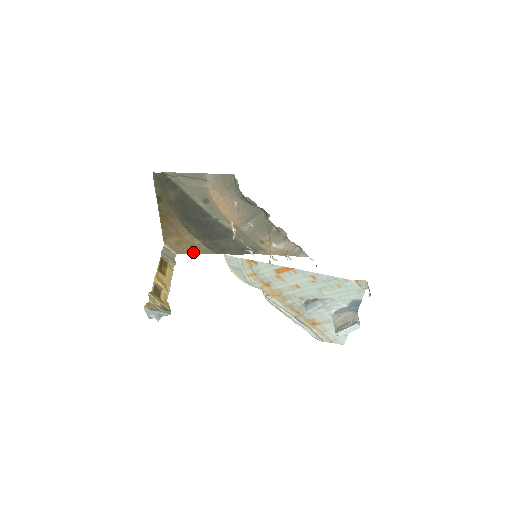
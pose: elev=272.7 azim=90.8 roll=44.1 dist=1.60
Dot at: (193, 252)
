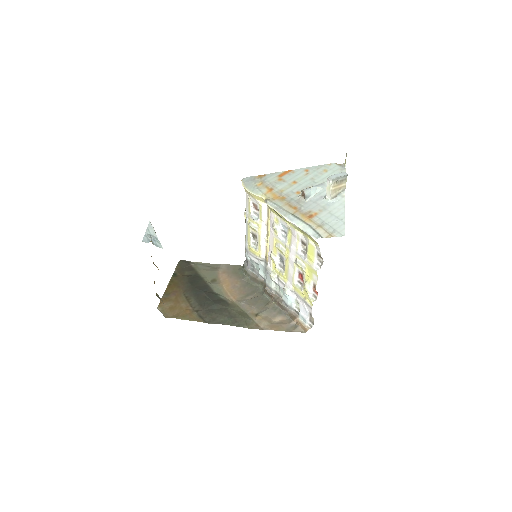
Dot at: (182, 318)
